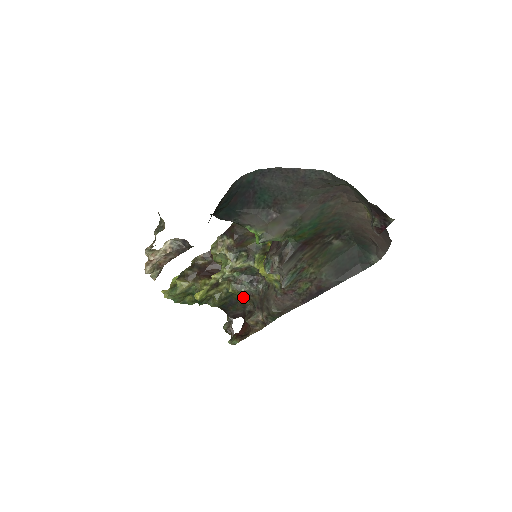
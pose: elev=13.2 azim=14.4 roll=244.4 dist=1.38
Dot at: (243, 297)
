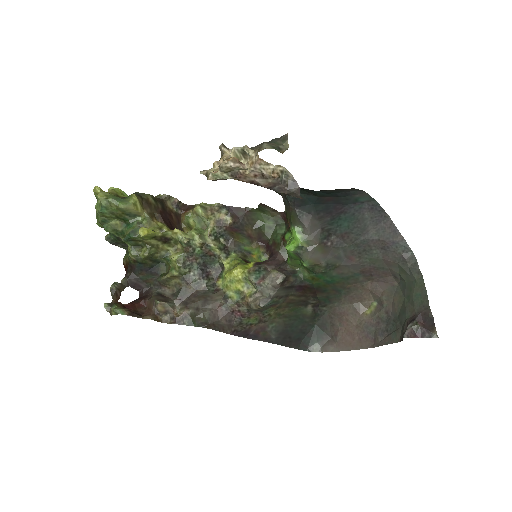
Dot at: (177, 276)
